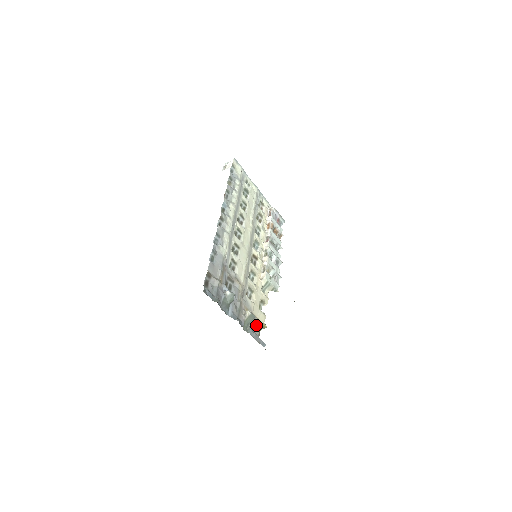
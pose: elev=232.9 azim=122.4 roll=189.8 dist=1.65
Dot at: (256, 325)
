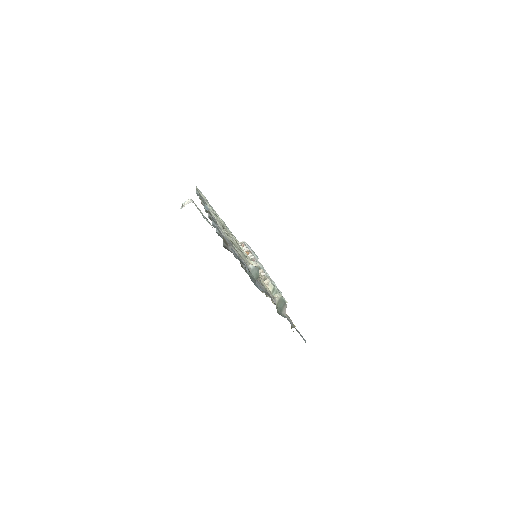
Dot at: (287, 317)
